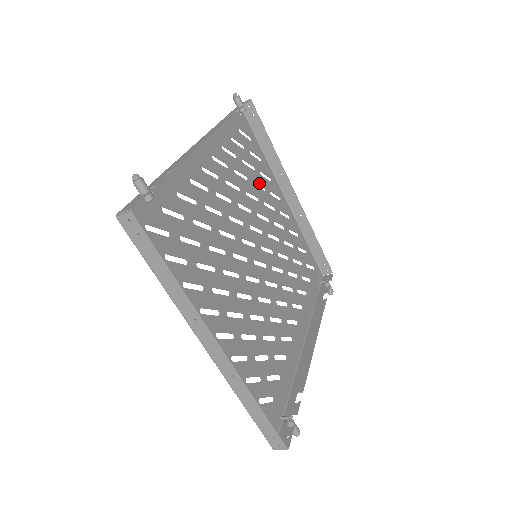
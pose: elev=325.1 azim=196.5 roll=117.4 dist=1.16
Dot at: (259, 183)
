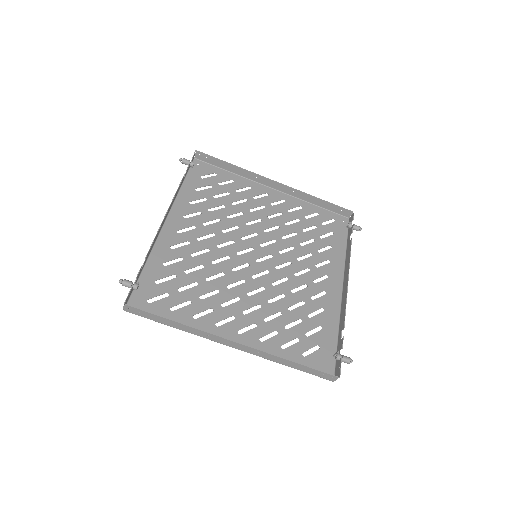
Dot at: (238, 200)
